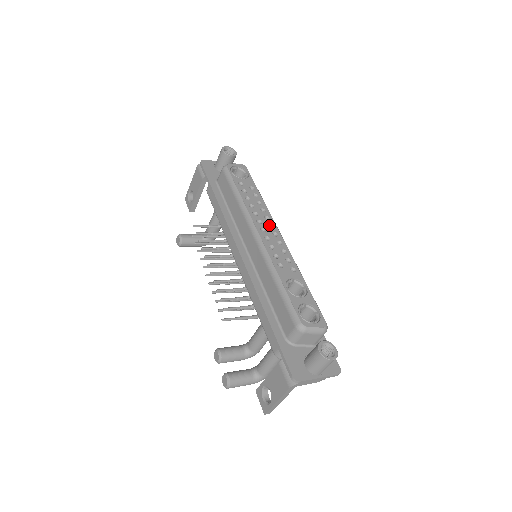
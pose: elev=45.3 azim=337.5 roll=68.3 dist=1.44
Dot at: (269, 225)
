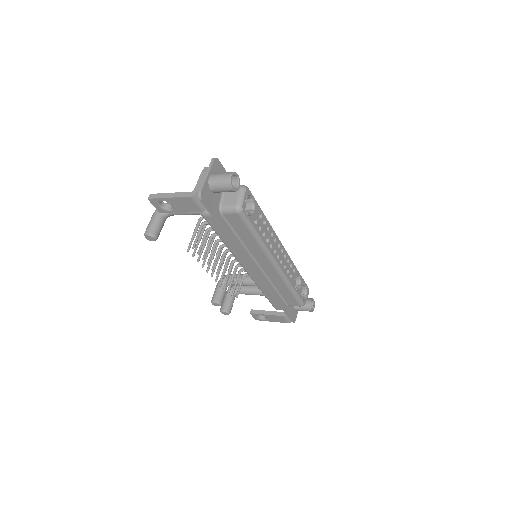
Dot at: (277, 245)
